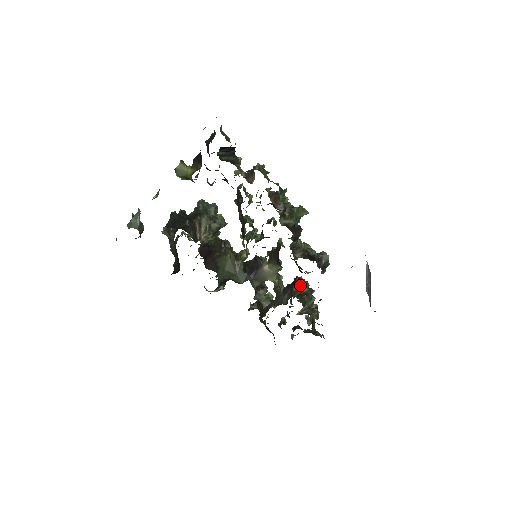
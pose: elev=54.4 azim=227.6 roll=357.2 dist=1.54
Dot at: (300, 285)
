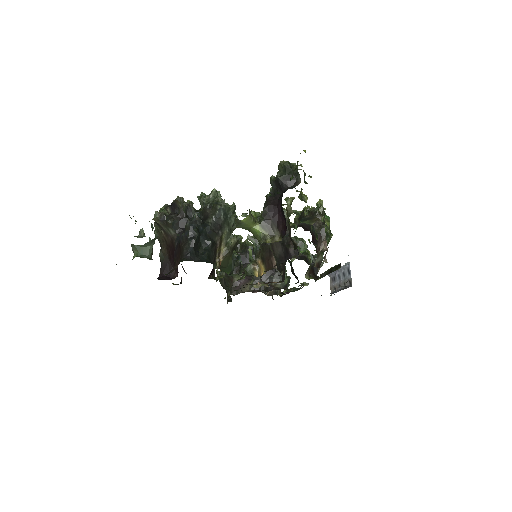
Dot at: occluded
